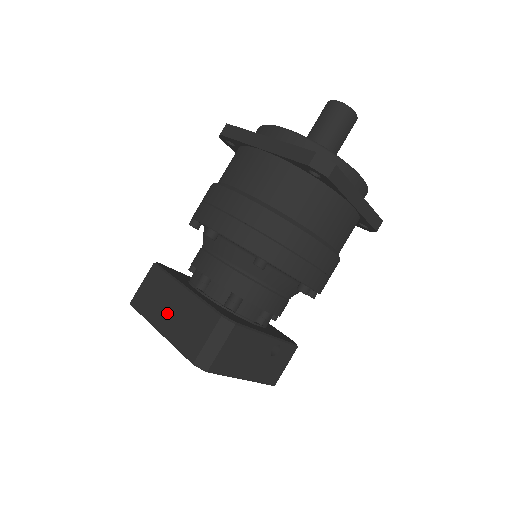
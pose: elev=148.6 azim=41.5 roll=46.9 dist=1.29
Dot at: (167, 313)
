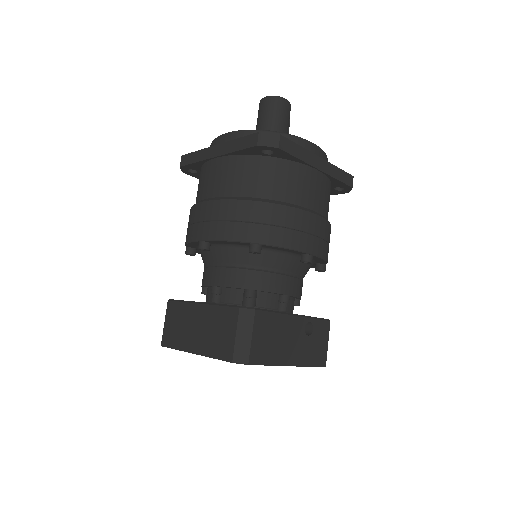
Dot at: (194, 333)
